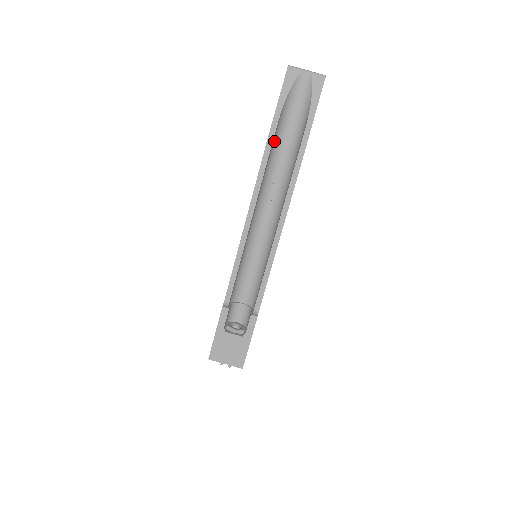
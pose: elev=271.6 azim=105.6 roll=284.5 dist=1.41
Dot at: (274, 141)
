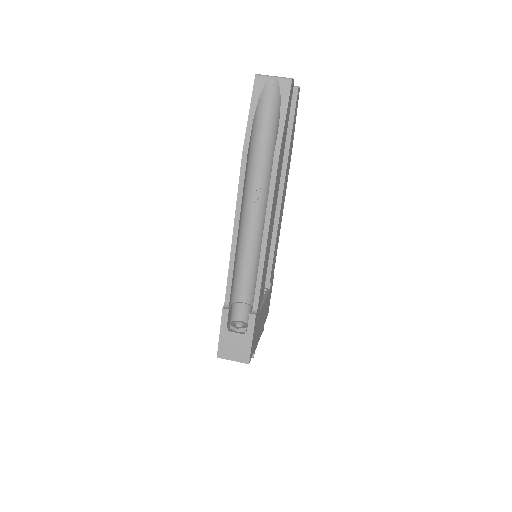
Dot at: (251, 148)
